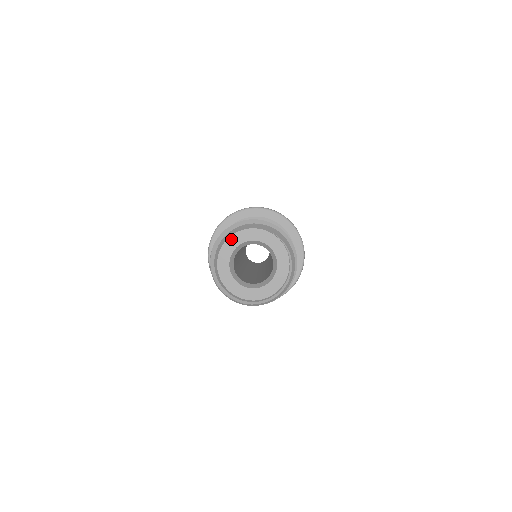
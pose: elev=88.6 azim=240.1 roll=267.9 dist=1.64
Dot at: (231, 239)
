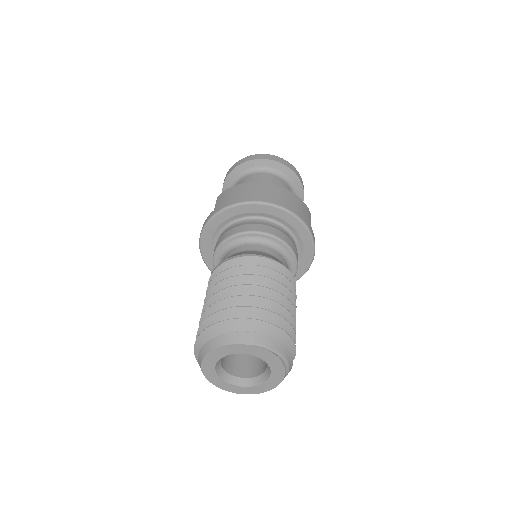
Dot at: (207, 357)
